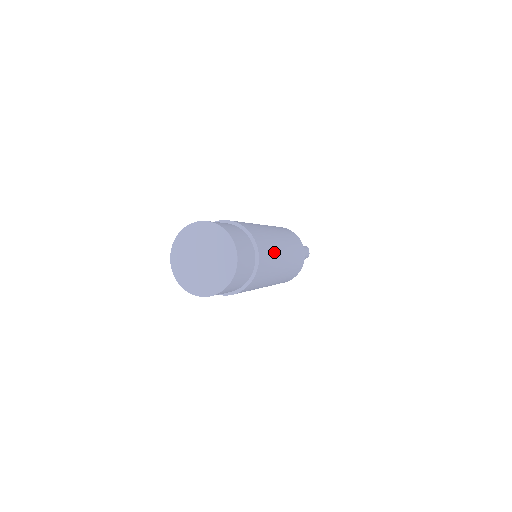
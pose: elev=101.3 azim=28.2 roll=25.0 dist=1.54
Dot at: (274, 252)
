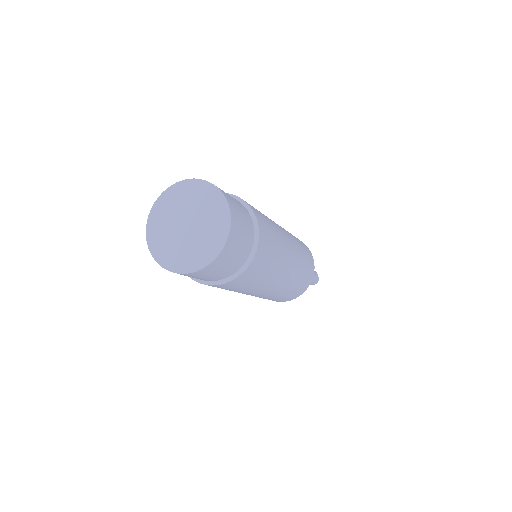
Dot at: (276, 231)
